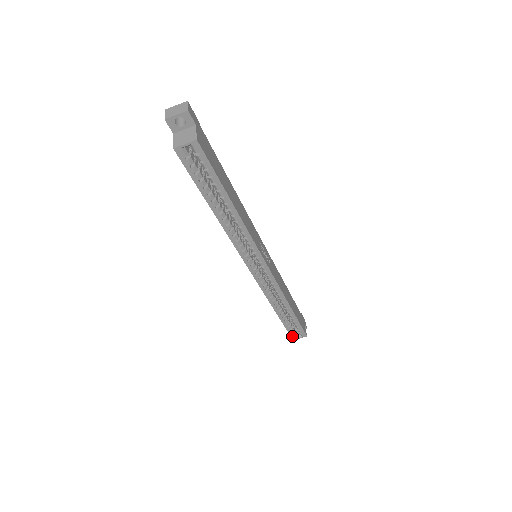
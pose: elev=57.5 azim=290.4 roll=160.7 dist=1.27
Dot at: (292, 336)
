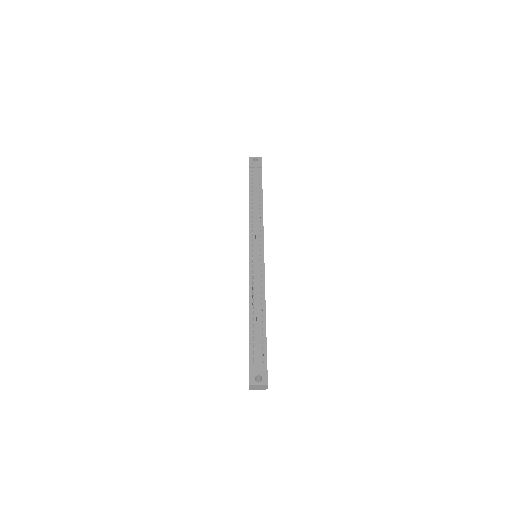
Dot at: occluded
